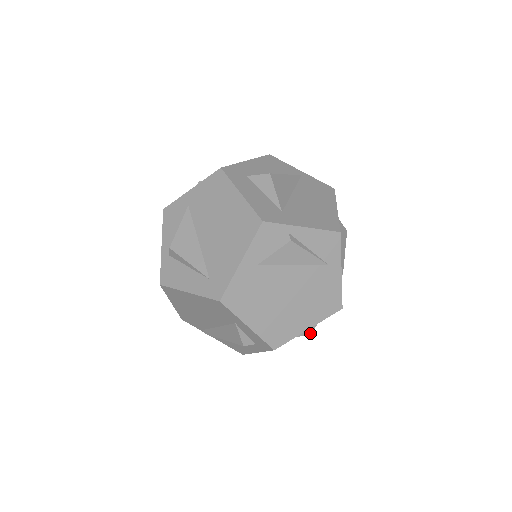
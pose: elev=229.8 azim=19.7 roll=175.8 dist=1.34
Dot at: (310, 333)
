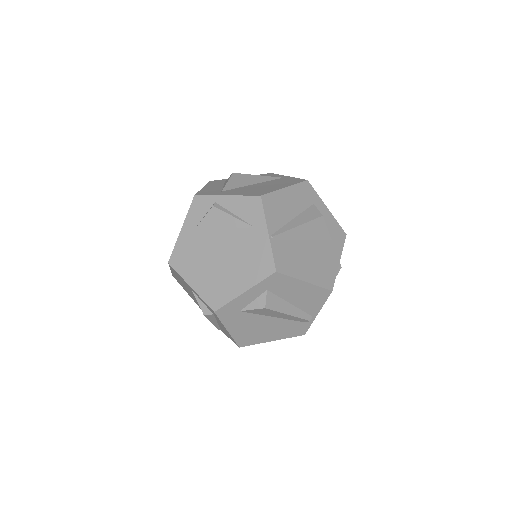
Dot at: (263, 307)
